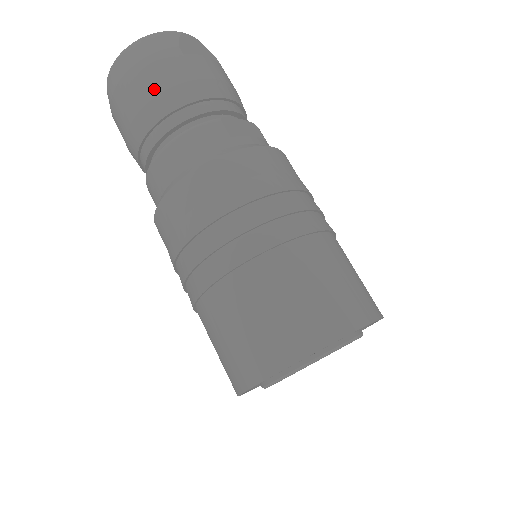
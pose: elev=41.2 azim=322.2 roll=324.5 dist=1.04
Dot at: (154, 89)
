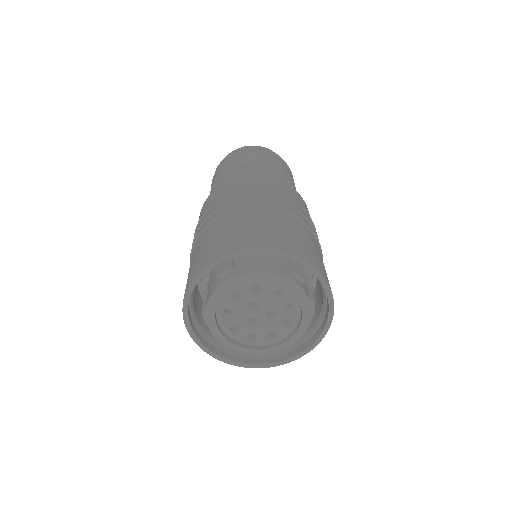
Dot at: (279, 163)
